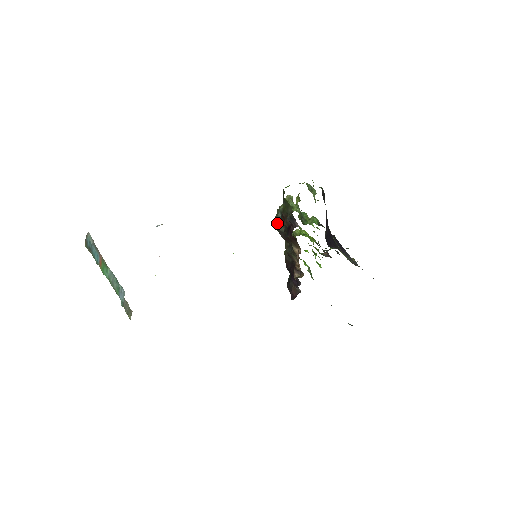
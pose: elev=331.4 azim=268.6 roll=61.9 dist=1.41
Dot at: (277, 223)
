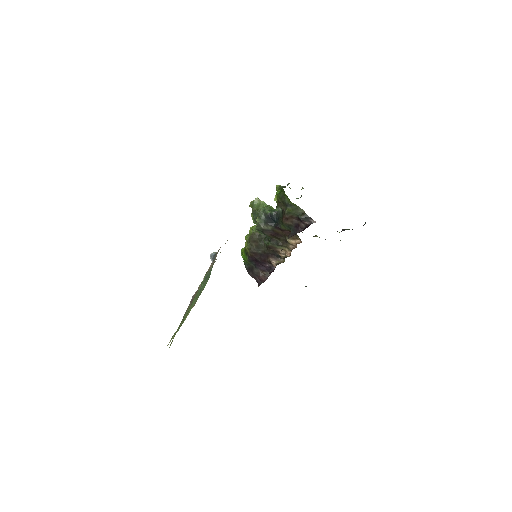
Dot at: (261, 224)
